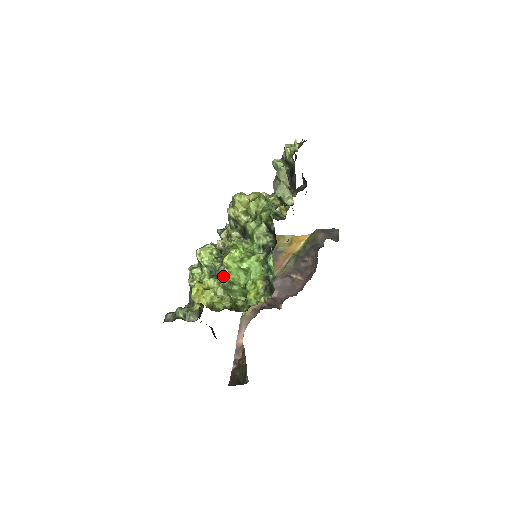
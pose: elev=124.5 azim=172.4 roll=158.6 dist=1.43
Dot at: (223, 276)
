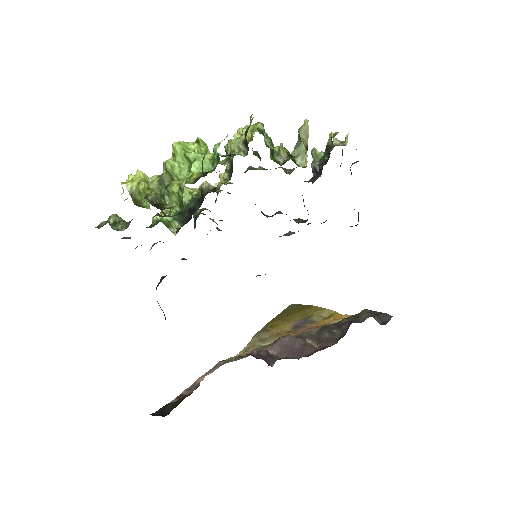
Dot at: (165, 164)
